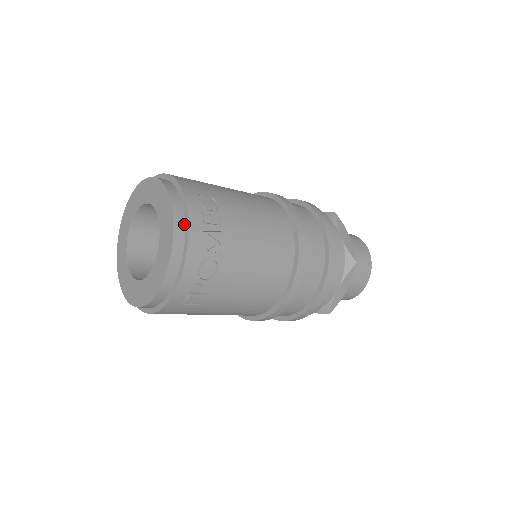
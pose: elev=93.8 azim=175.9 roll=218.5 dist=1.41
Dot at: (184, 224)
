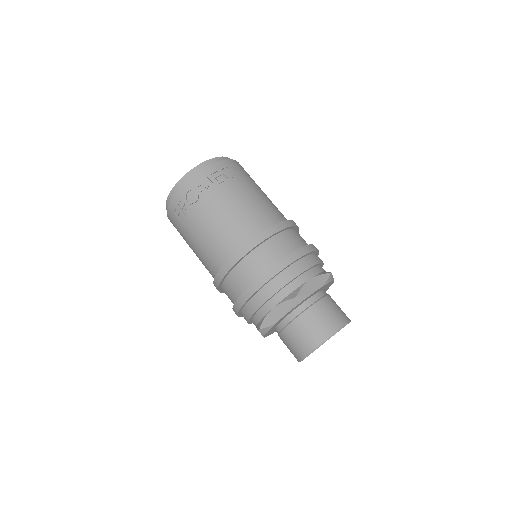
Dot at: (204, 169)
